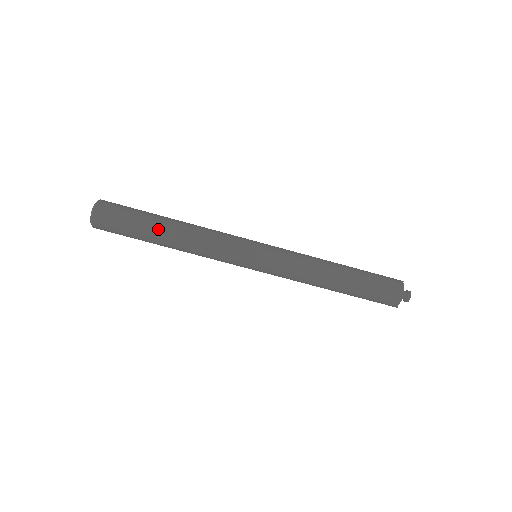
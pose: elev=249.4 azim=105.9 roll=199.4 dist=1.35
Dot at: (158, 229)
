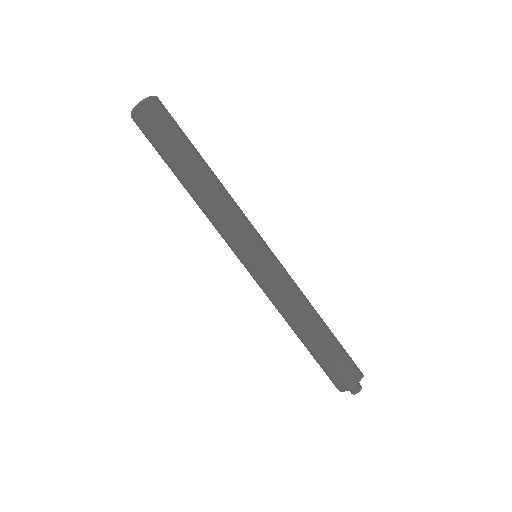
Dot at: occluded
